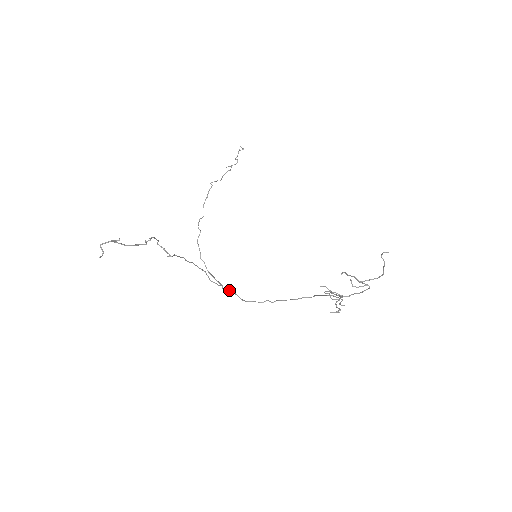
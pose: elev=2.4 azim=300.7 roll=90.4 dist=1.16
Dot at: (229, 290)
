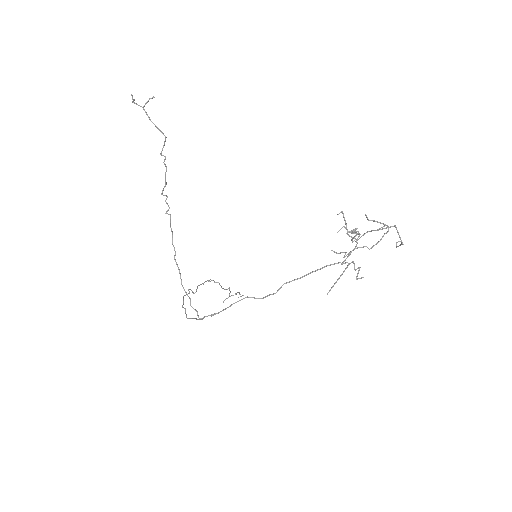
Dot at: (212, 314)
